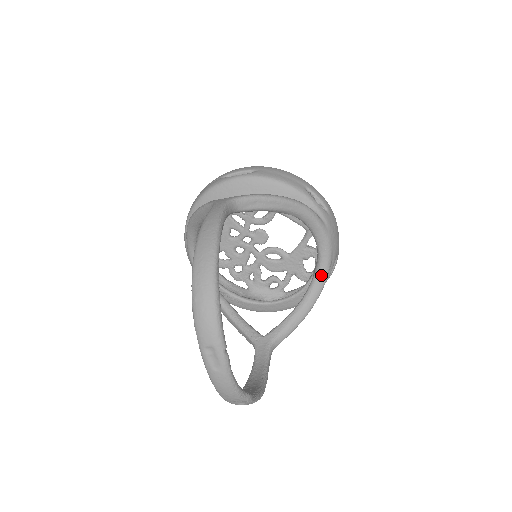
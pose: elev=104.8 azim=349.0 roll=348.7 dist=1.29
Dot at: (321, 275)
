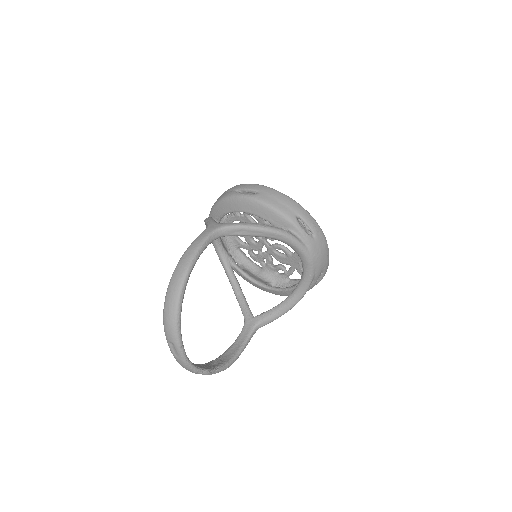
Dot at: (304, 284)
